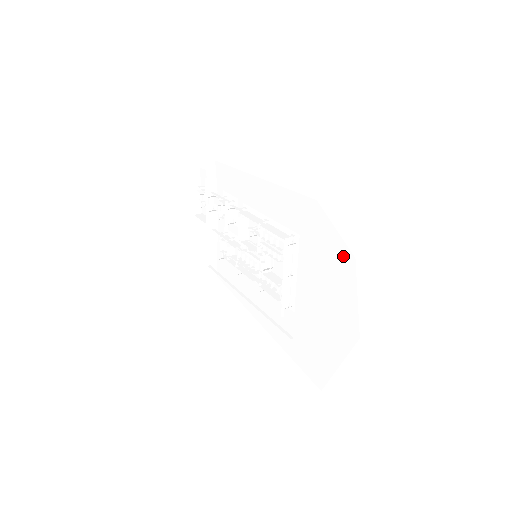
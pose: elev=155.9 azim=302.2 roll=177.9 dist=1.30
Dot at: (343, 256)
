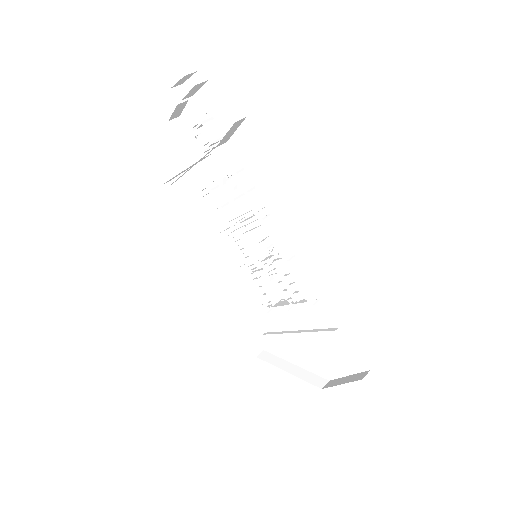
Dot at: (360, 358)
